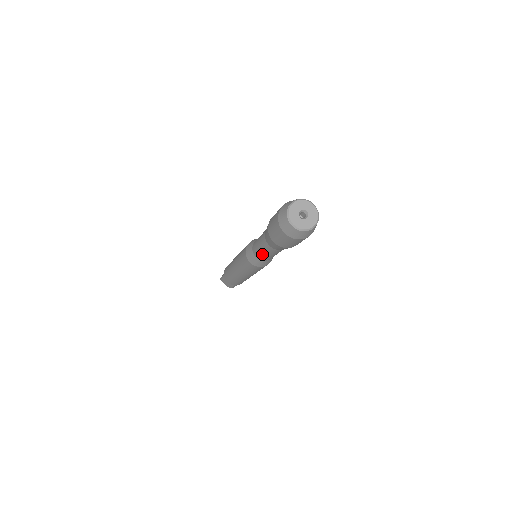
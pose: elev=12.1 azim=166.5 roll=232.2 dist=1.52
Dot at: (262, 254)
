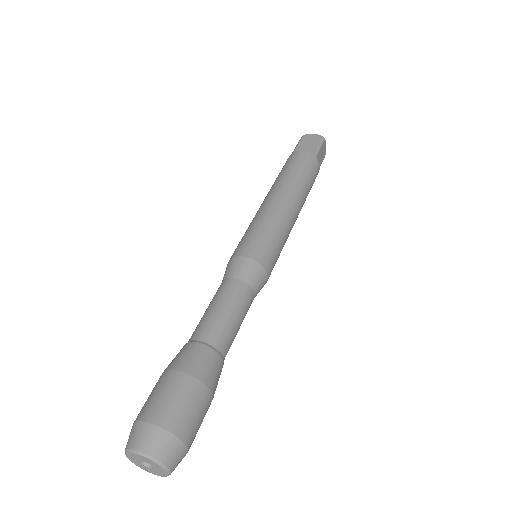
Dot at: occluded
